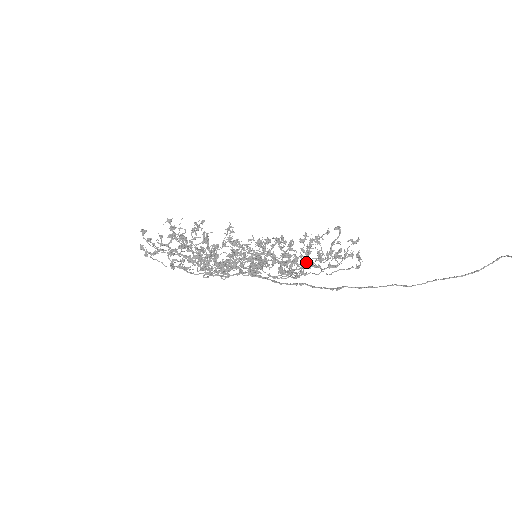
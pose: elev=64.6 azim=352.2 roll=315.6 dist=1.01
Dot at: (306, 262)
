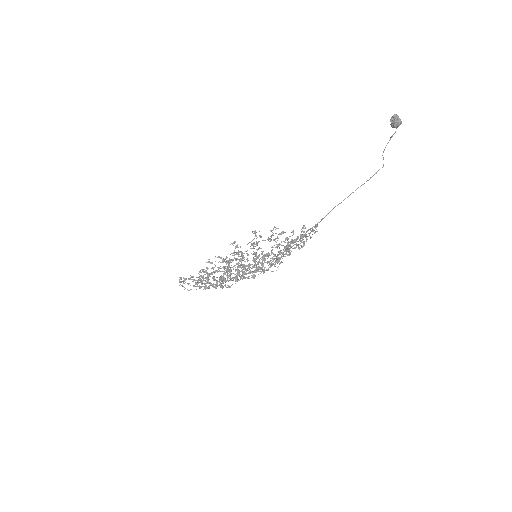
Dot at: (286, 239)
